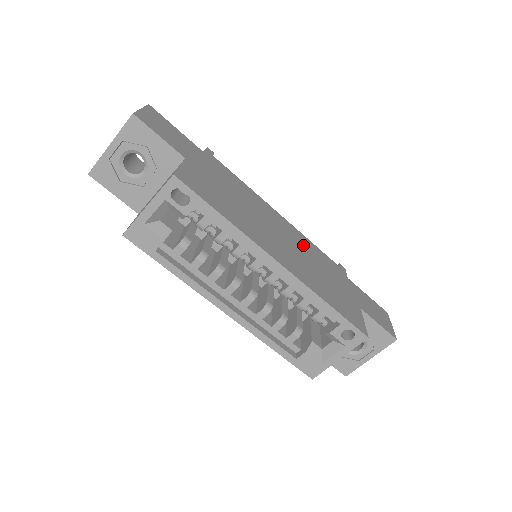
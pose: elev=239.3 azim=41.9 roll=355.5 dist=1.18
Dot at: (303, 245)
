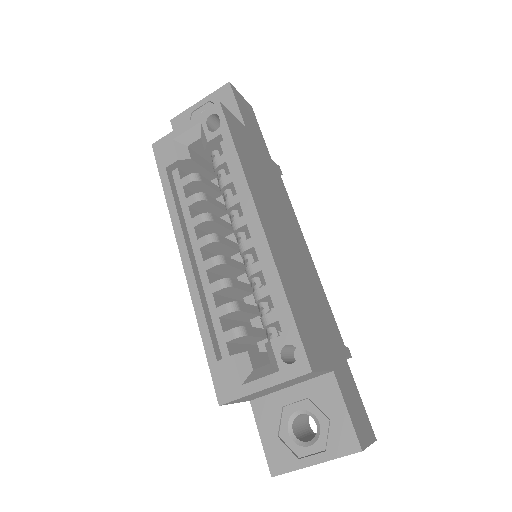
Dot at: (311, 278)
